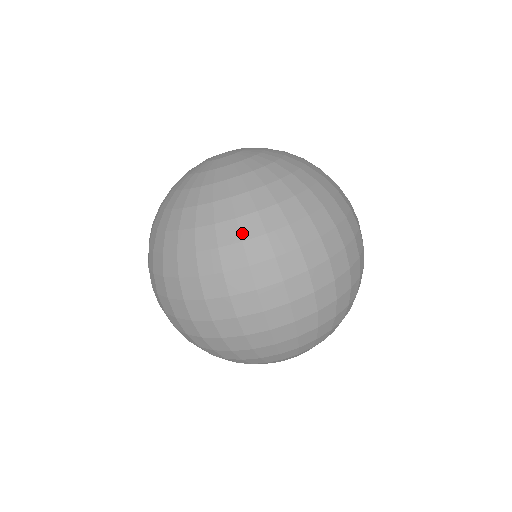
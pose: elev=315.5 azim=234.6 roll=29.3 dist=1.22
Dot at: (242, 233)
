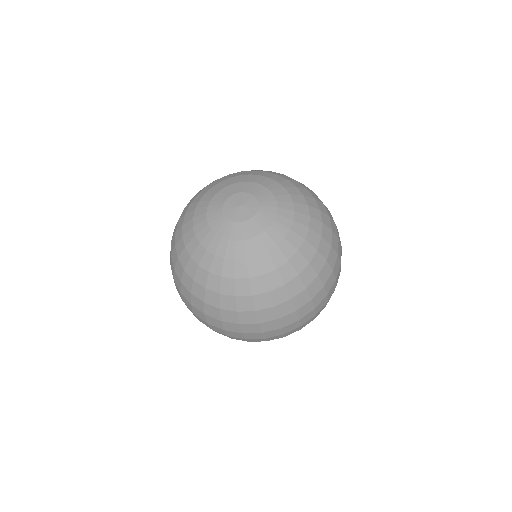
Dot at: (221, 304)
